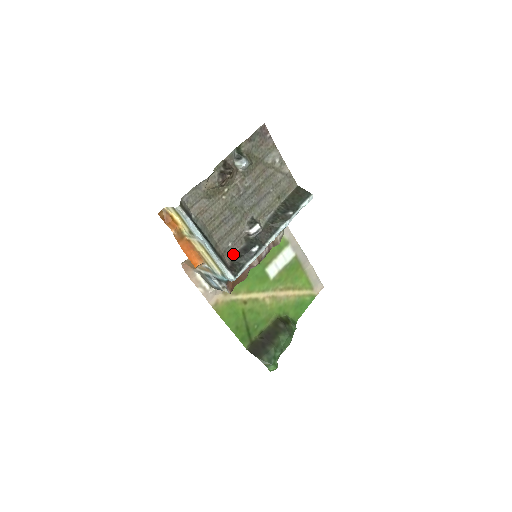
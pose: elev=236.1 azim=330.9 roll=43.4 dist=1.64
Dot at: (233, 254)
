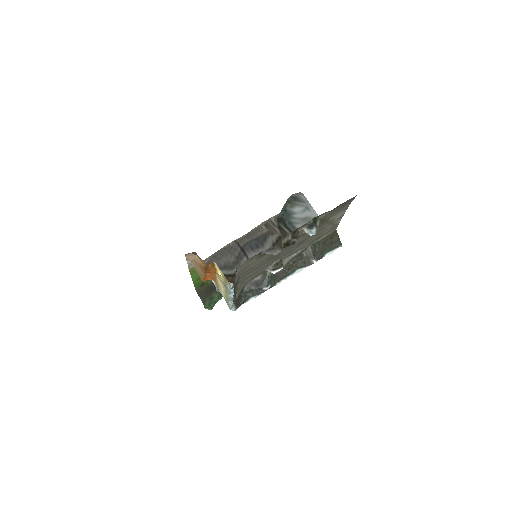
Dot at: (245, 285)
